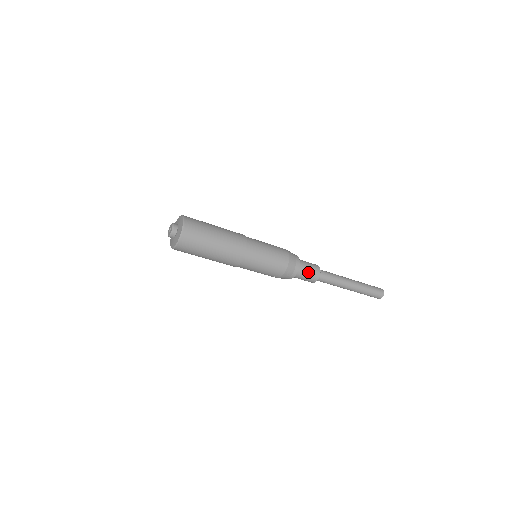
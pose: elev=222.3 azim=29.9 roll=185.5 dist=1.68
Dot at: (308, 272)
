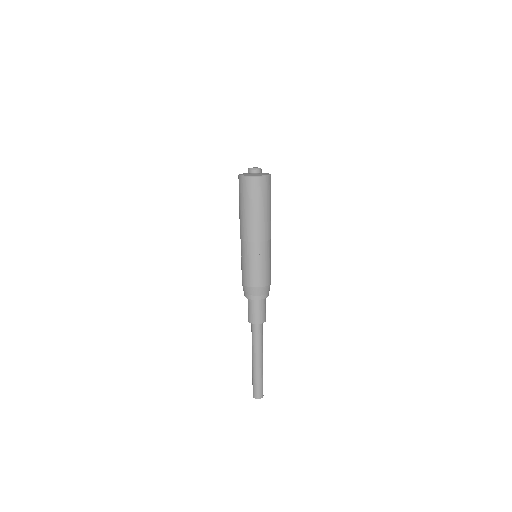
Dot at: (263, 310)
